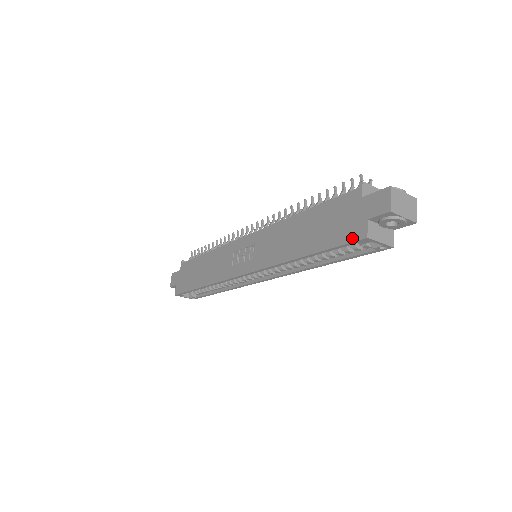
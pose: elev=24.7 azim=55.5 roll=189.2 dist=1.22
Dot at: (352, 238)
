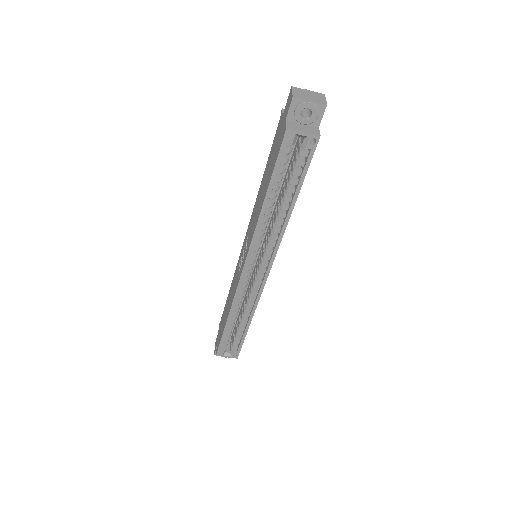
Dot at: (281, 142)
